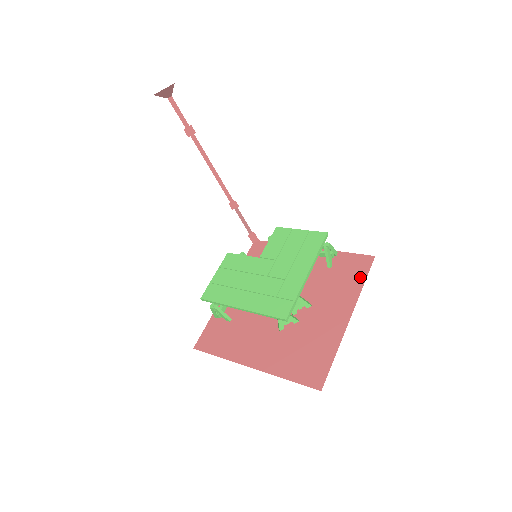
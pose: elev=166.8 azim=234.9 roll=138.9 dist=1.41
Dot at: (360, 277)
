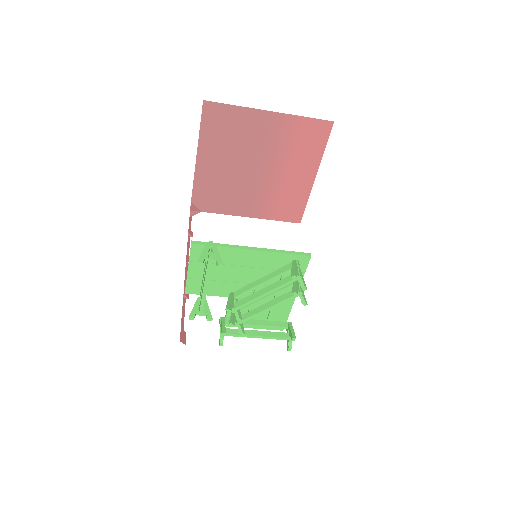
Dot at: occluded
